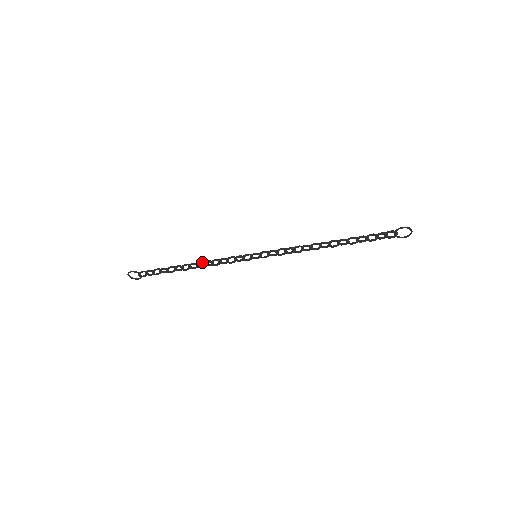
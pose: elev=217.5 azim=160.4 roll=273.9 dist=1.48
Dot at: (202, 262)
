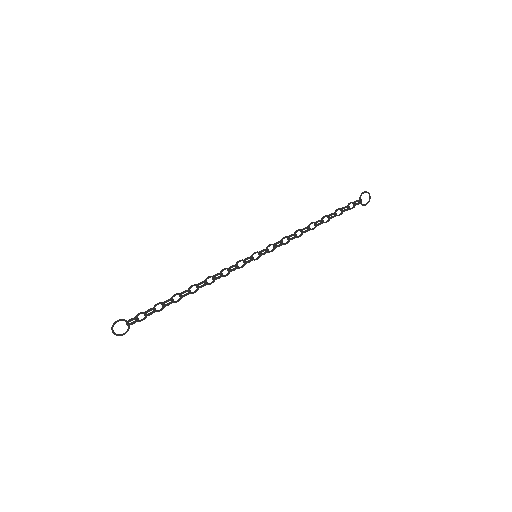
Dot at: (201, 283)
